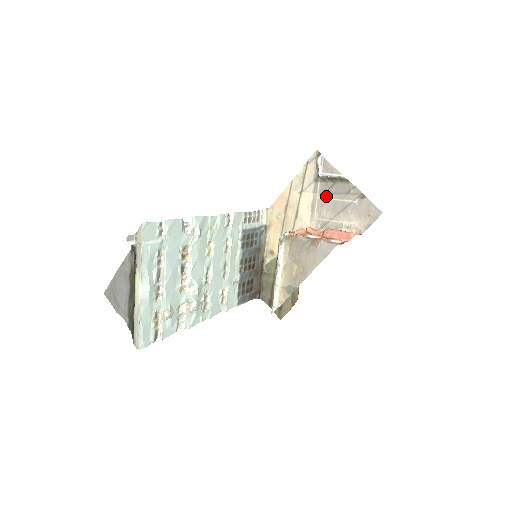
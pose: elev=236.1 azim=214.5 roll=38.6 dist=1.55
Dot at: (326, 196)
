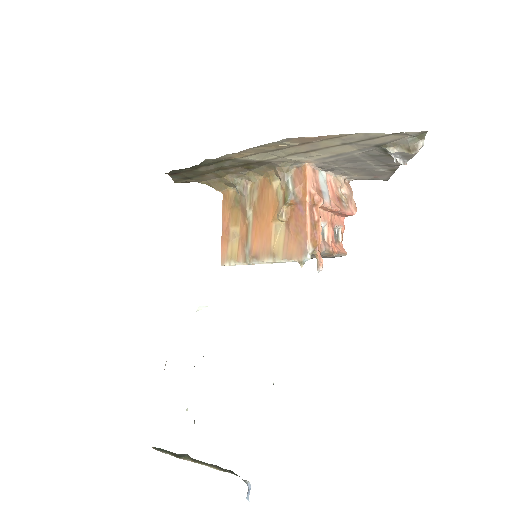
Dot at: (365, 157)
